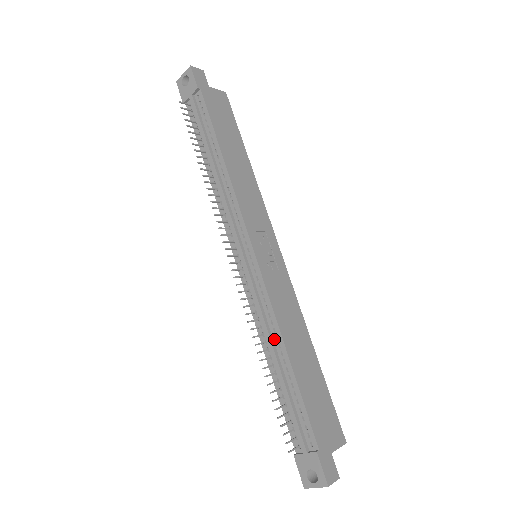
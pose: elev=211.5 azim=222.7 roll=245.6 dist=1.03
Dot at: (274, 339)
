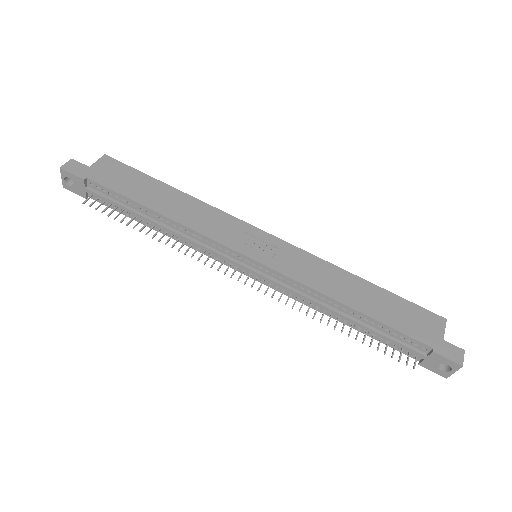
Dot at: (329, 304)
